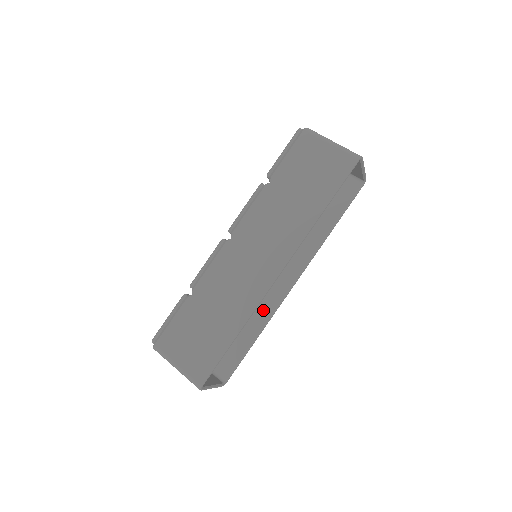
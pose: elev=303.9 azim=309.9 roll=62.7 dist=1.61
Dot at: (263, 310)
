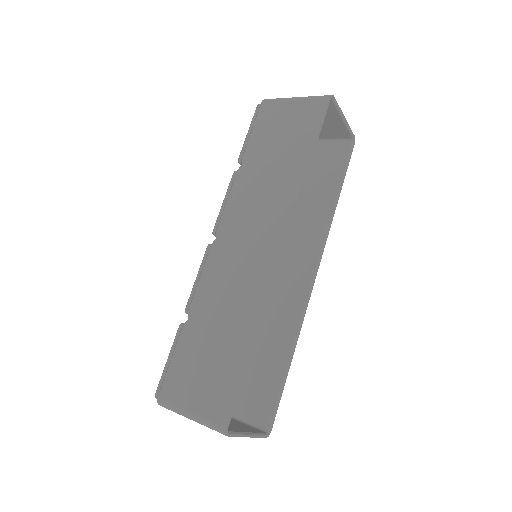
Dot at: (288, 322)
